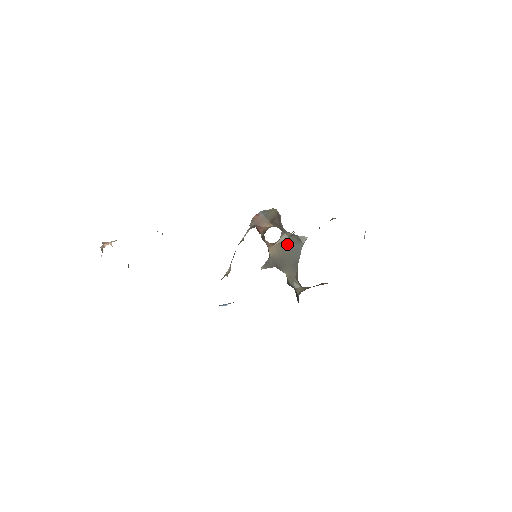
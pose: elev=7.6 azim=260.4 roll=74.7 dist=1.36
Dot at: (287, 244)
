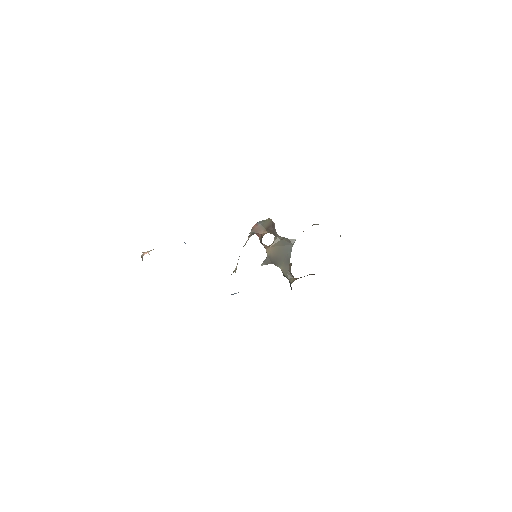
Dot at: (280, 245)
